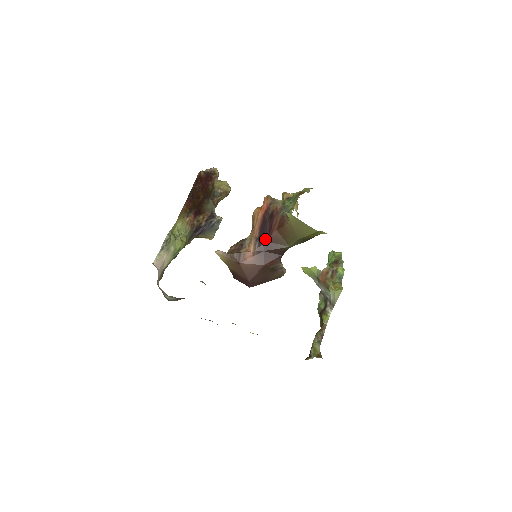
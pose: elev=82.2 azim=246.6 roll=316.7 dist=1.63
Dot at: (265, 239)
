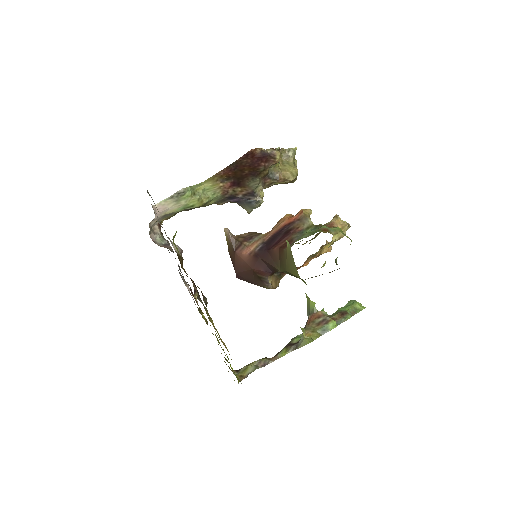
Dot at: (268, 248)
